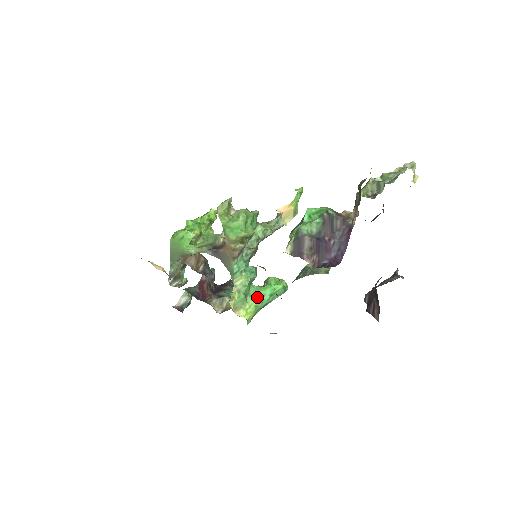
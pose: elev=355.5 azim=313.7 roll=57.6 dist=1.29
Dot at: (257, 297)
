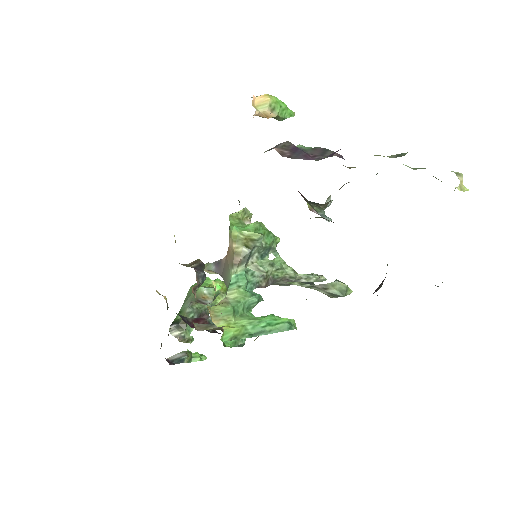
Dot at: (249, 319)
